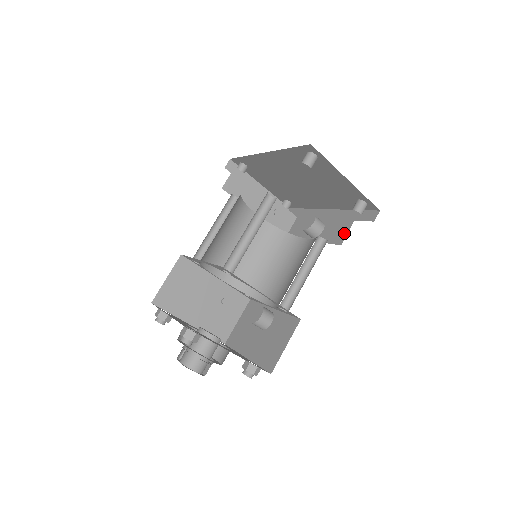
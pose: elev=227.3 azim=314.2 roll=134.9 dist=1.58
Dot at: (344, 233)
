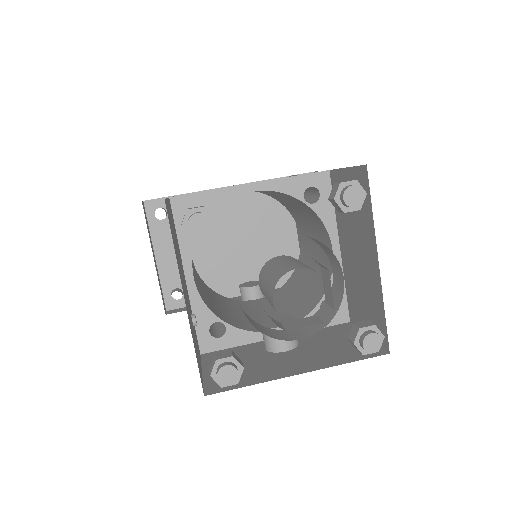
Dot at: occluded
